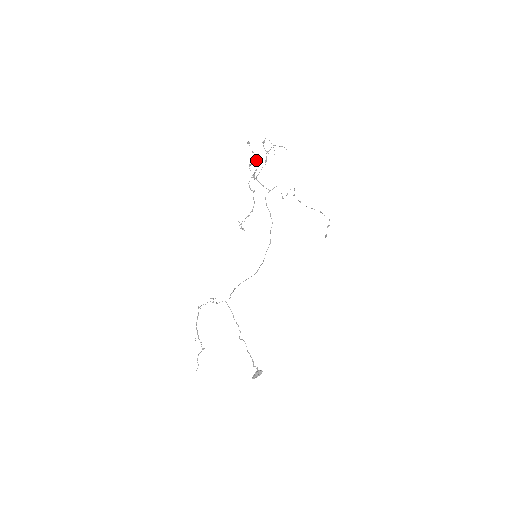
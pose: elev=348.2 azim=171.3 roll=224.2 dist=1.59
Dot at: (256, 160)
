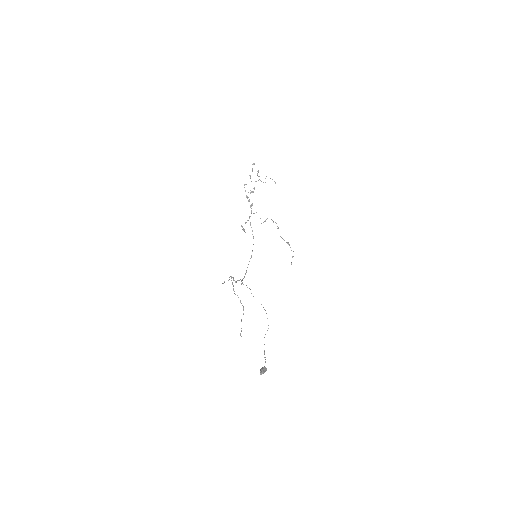
Dot at: occluded
